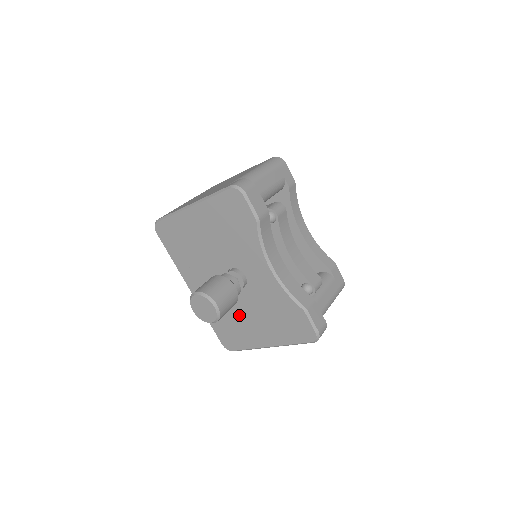
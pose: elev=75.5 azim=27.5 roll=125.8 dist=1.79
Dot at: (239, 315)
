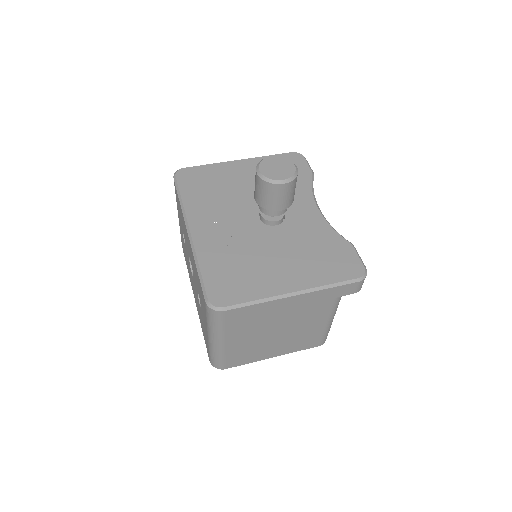
Dot at: (259, 255)
